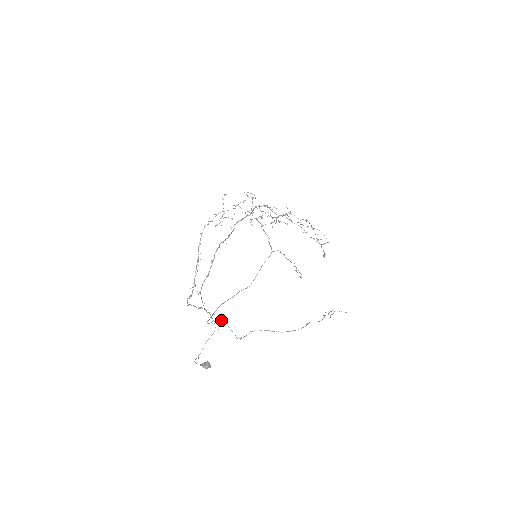
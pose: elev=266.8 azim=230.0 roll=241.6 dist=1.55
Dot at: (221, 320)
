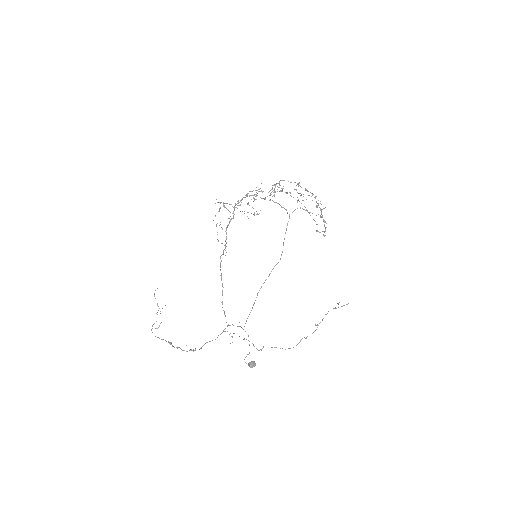
Dot at: occluded
